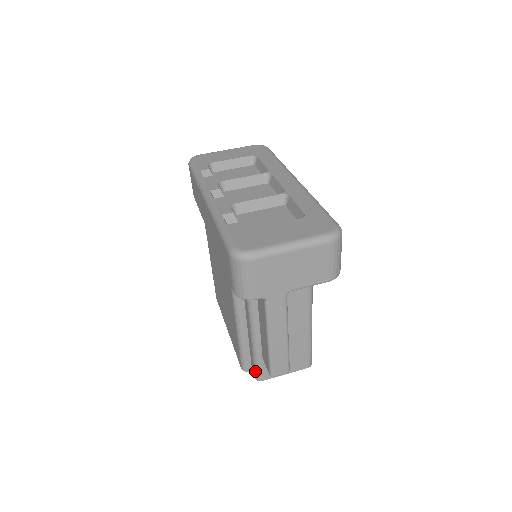
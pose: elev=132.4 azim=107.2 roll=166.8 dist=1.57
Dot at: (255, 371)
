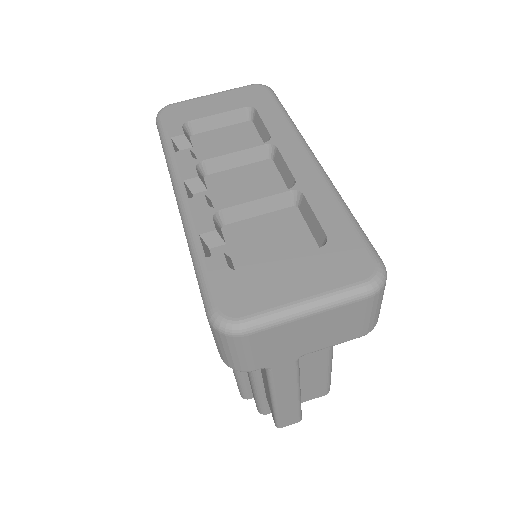
Dot at: (257, 406)
